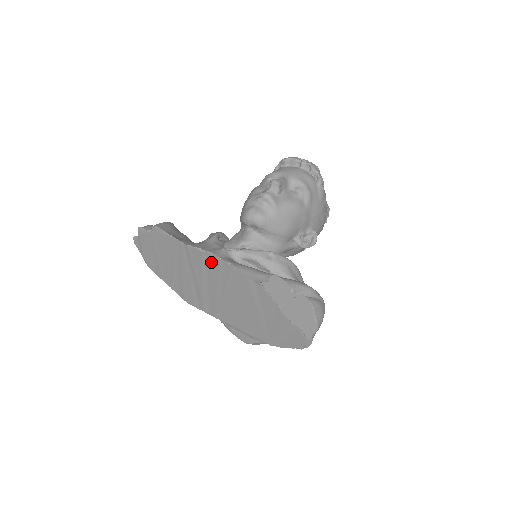
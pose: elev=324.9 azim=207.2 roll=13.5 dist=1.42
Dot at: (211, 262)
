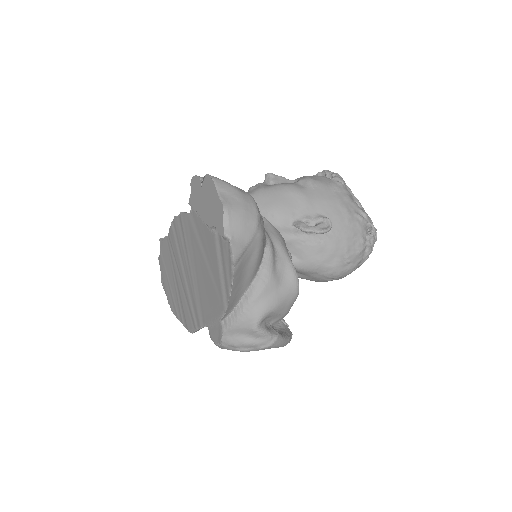
Dot at: (176, 232)
